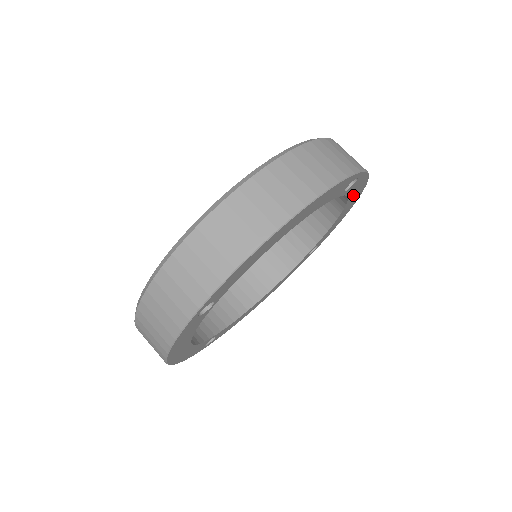
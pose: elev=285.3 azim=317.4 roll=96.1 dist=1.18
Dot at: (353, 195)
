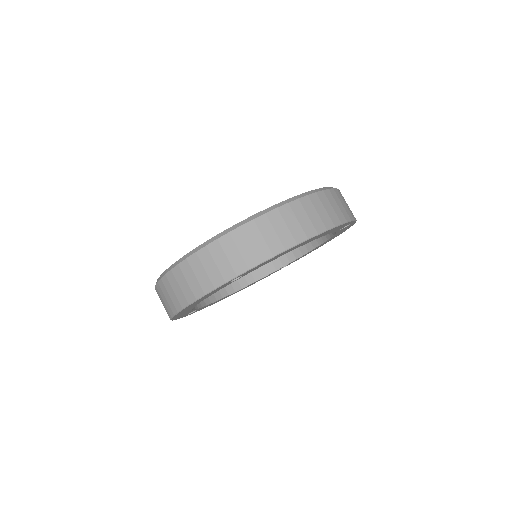
Dot at: occluded
